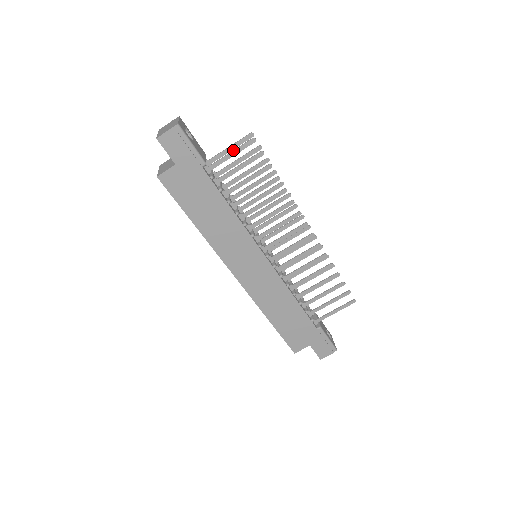
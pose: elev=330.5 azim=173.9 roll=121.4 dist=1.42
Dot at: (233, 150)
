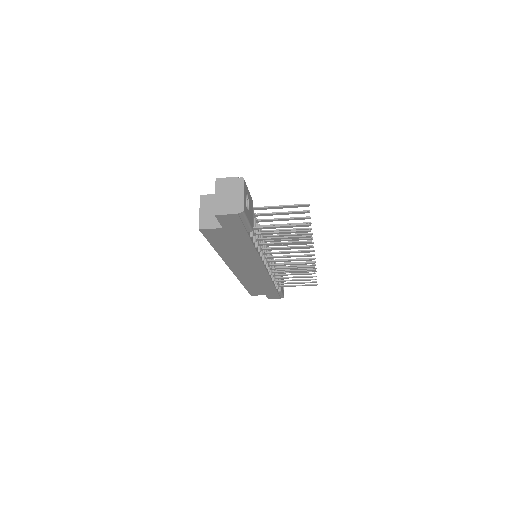
Dot at: (284, 225)
